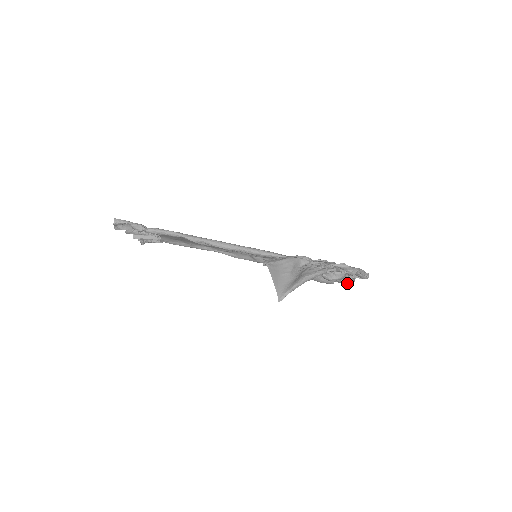
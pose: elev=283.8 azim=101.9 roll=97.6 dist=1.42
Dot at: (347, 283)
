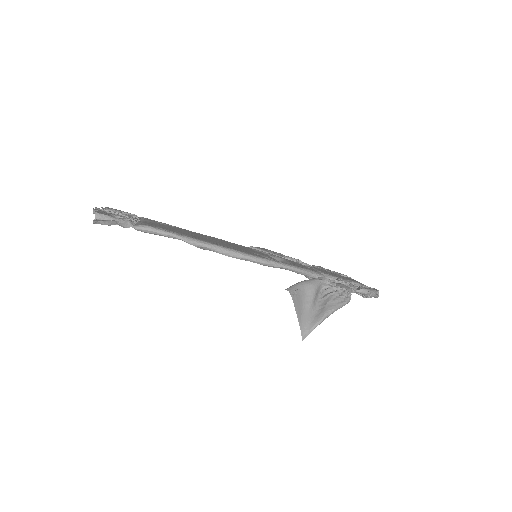
Dot at: occluded
